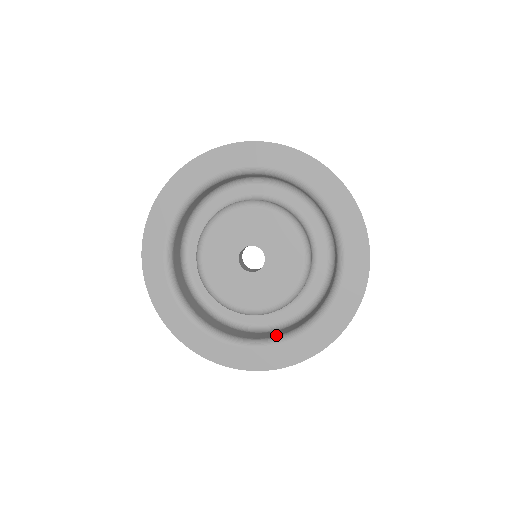
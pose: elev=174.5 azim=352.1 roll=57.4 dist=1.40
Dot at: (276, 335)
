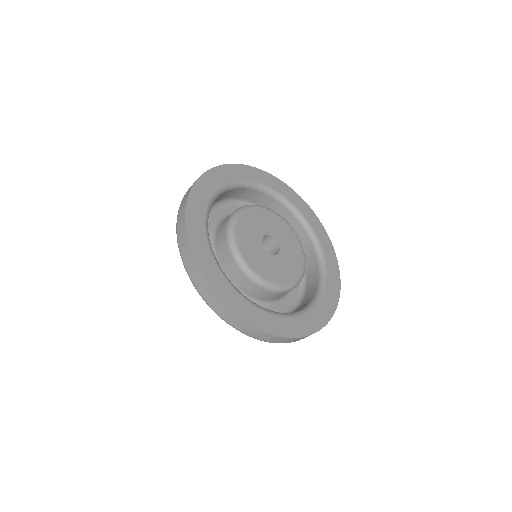
Dot at: (315, 288)
